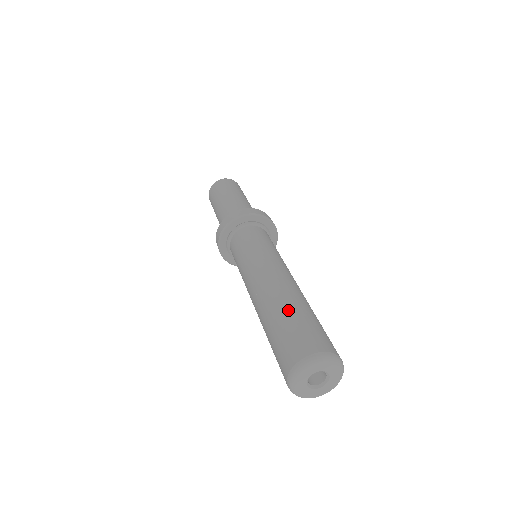
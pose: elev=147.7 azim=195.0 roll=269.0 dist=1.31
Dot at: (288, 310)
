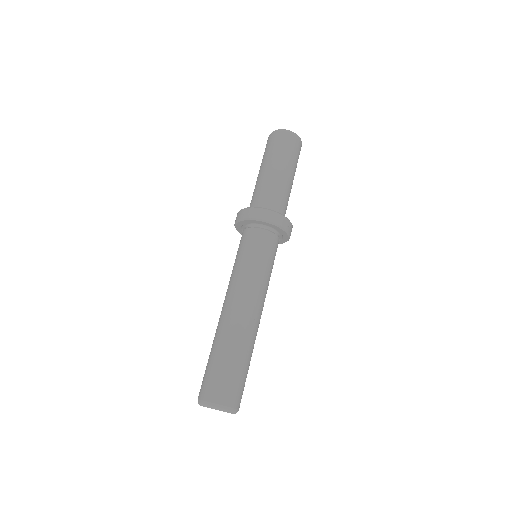
Dot at: (217, 351)
